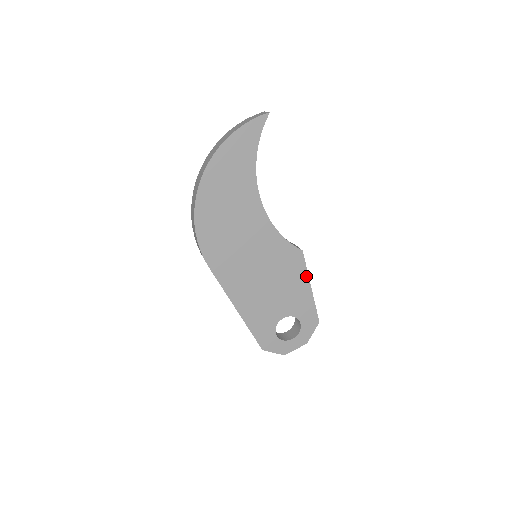
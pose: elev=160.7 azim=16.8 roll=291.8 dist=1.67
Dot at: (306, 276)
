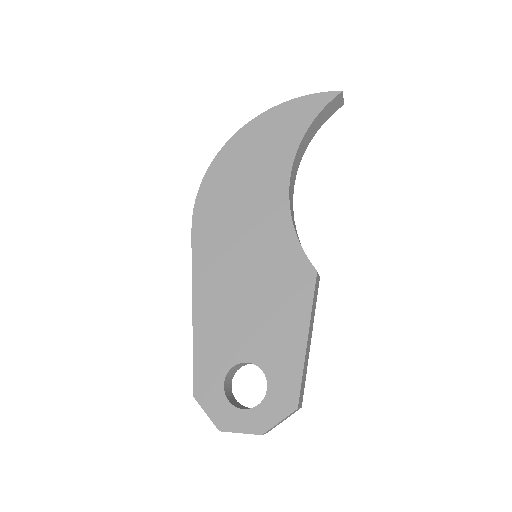
Dot at: (307, 314)
